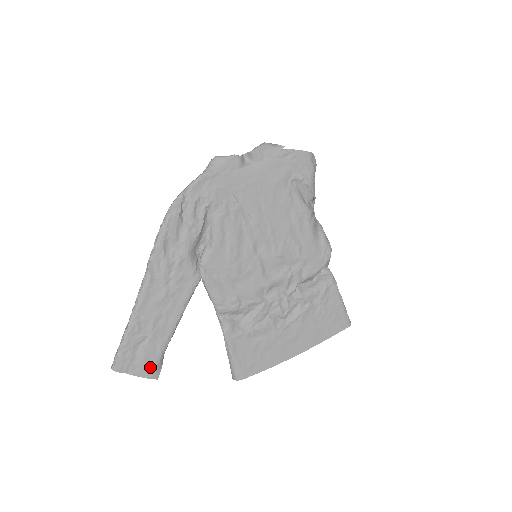
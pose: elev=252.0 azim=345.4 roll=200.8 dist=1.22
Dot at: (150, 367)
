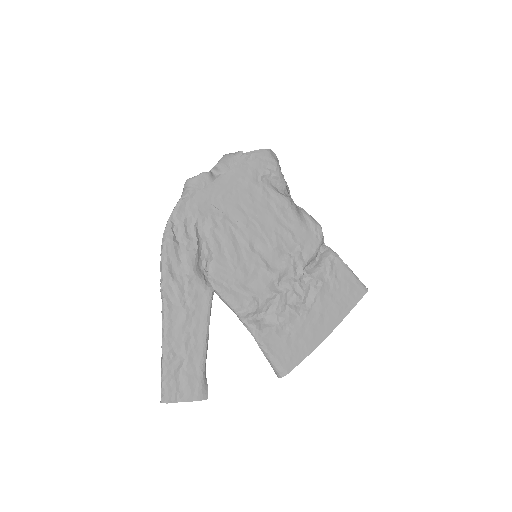
Dot at: (196, 389)
